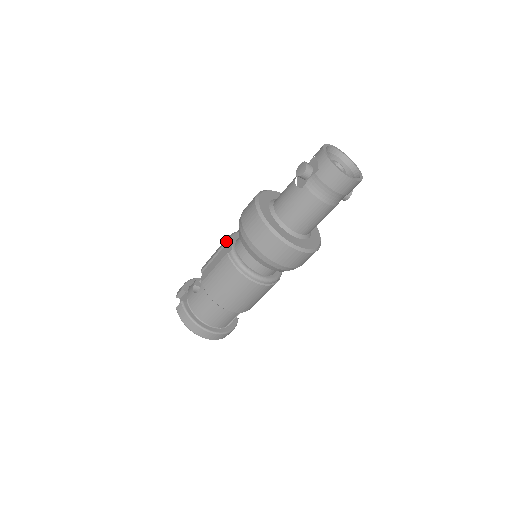
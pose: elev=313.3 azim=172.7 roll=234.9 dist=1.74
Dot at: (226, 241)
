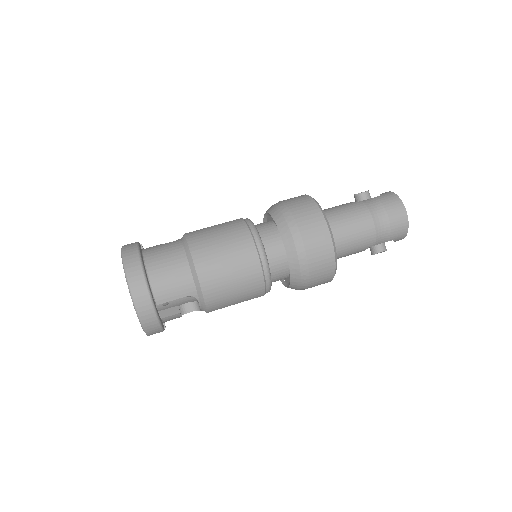
Dot at: occluded
